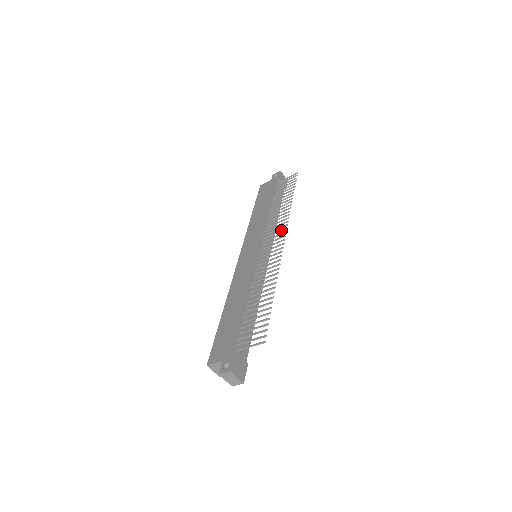
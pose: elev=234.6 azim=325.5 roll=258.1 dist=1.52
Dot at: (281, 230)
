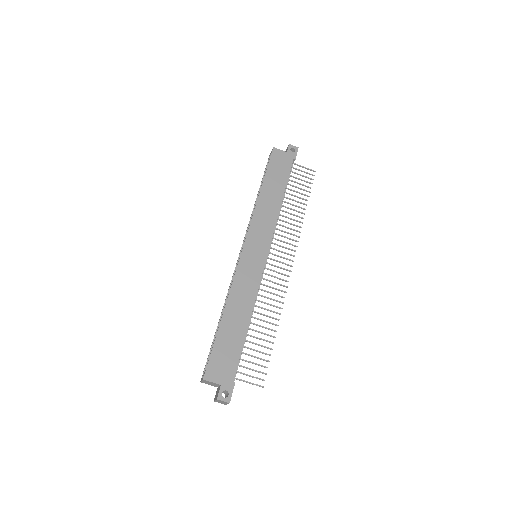
Dot at: (290, 249)
